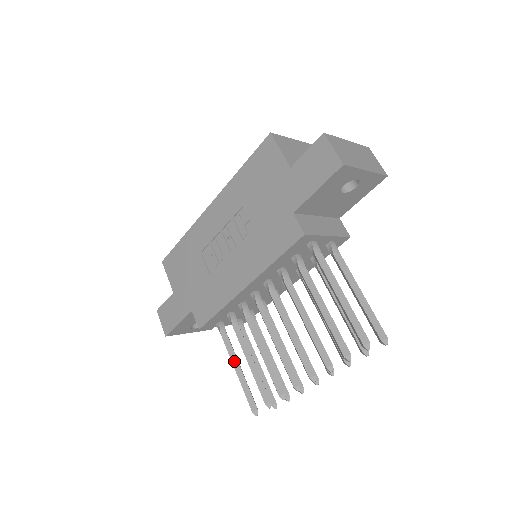
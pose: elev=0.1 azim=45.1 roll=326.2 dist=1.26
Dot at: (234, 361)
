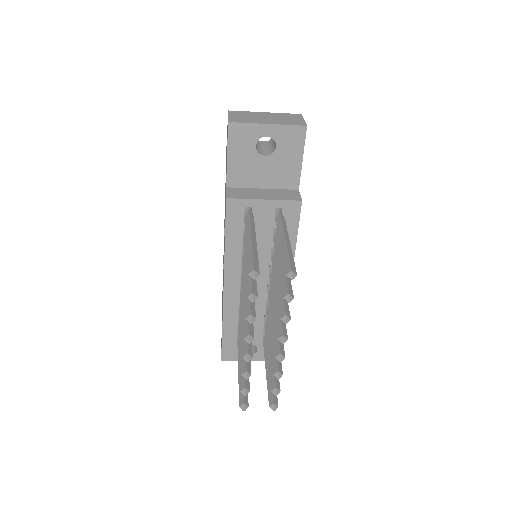
Dot at: occluded
